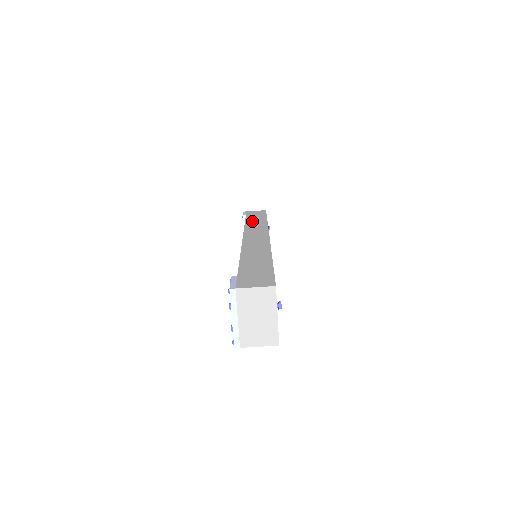
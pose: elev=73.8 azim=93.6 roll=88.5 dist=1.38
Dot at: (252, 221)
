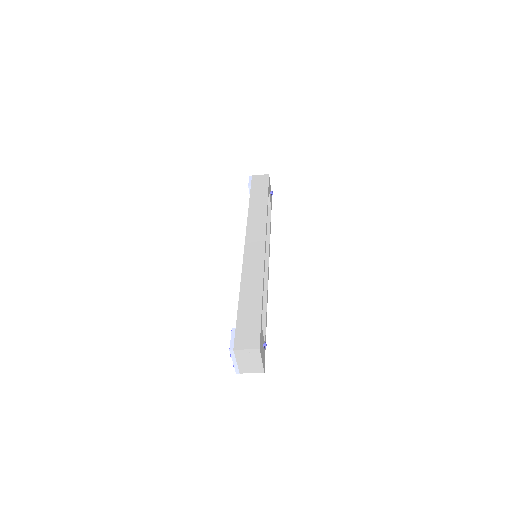
Dot at: (255, 206)
